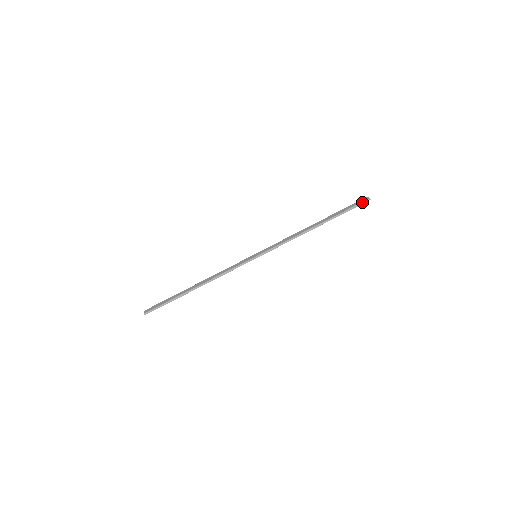
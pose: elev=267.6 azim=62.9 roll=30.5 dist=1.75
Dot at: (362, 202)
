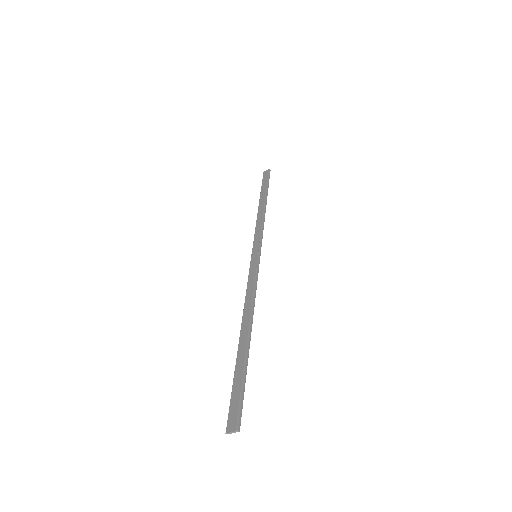
Dot at: (268, 173)
